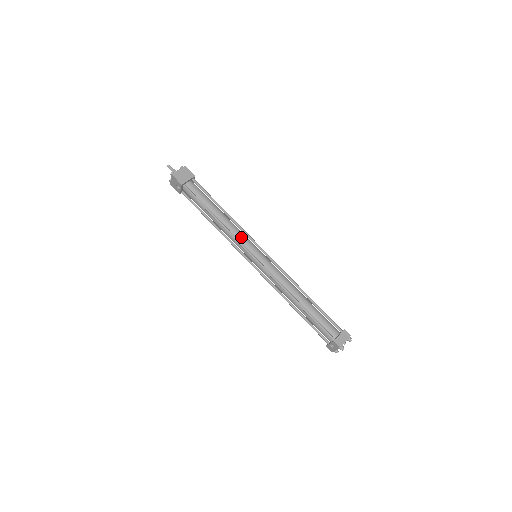
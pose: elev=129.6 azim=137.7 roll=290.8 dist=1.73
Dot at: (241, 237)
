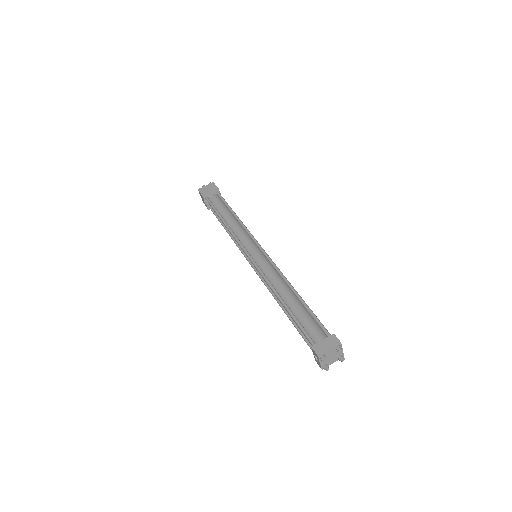
Dot at: (242, 237)
